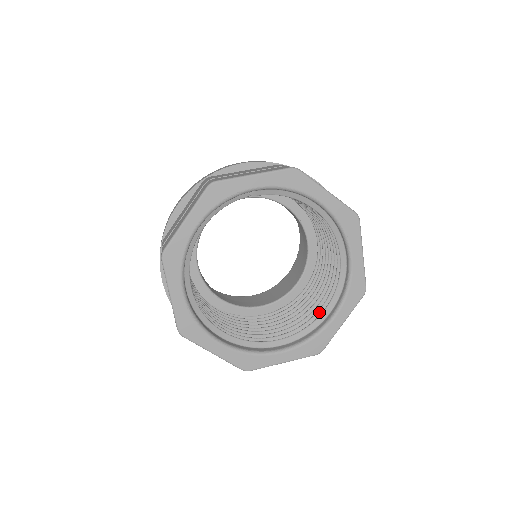
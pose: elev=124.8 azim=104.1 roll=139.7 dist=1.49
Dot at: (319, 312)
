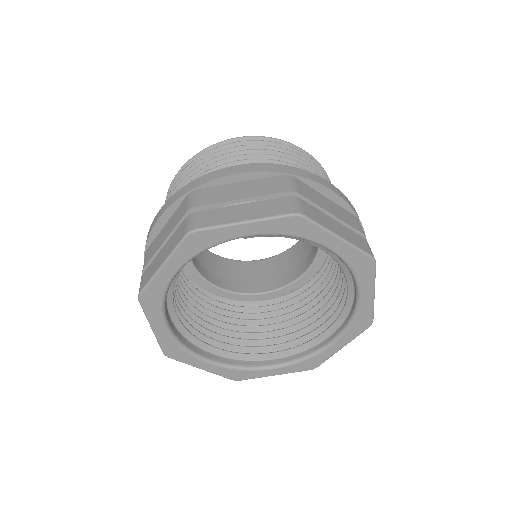
Dot at: (319, 329)
